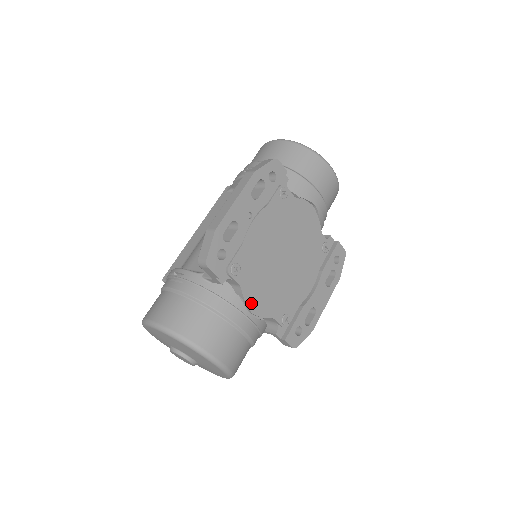
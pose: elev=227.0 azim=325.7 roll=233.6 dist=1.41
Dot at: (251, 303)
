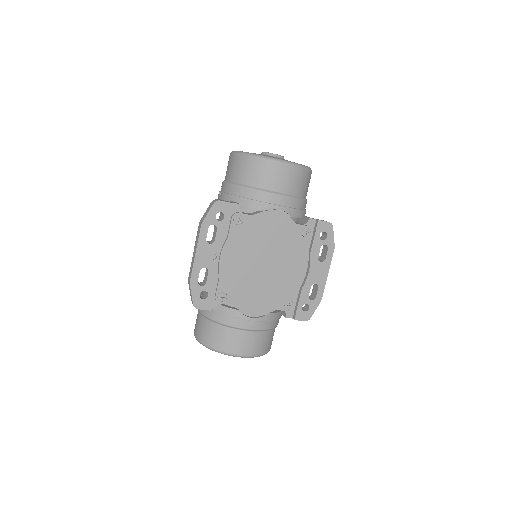
Dot at: (249, 310)
